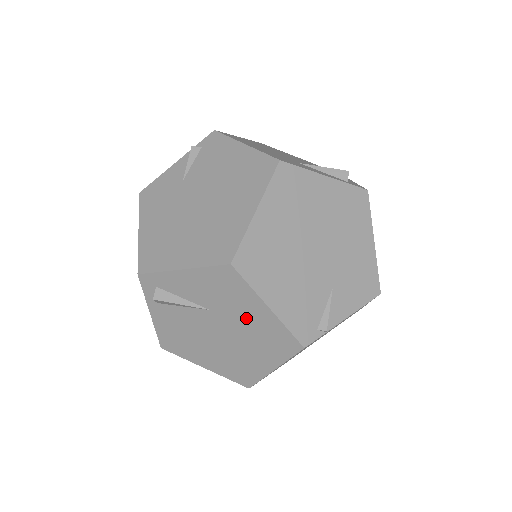
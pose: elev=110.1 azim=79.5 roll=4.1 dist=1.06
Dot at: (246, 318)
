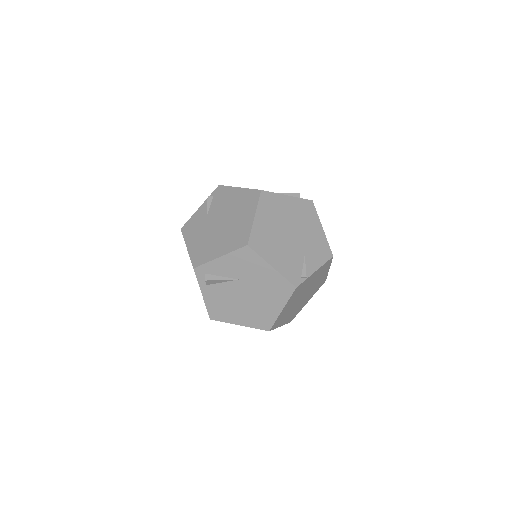
Dot at: (260, 278)
